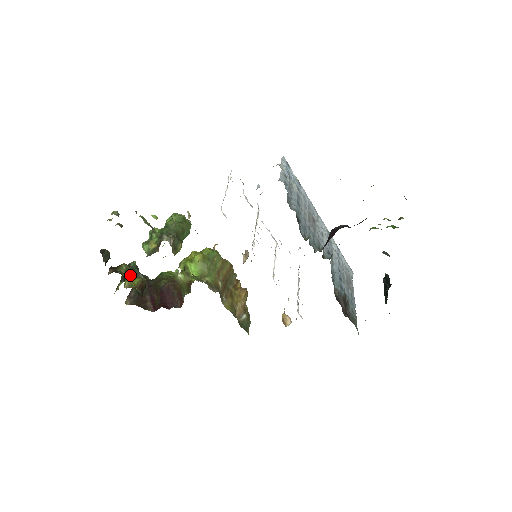
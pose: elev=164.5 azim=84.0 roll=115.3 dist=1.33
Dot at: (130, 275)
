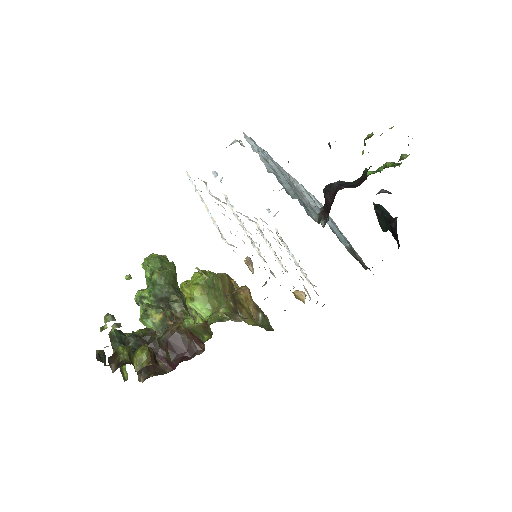
Dot at: (132, 354)
